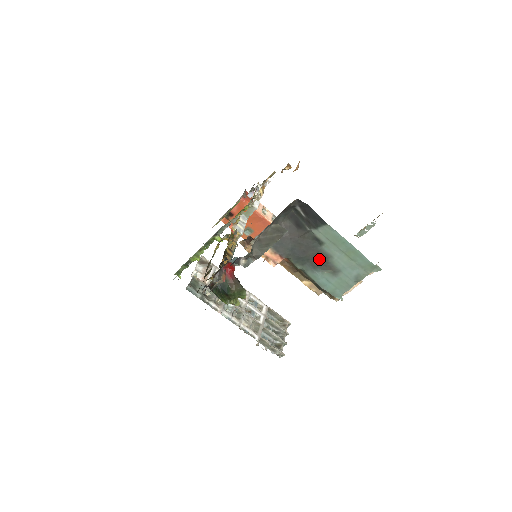
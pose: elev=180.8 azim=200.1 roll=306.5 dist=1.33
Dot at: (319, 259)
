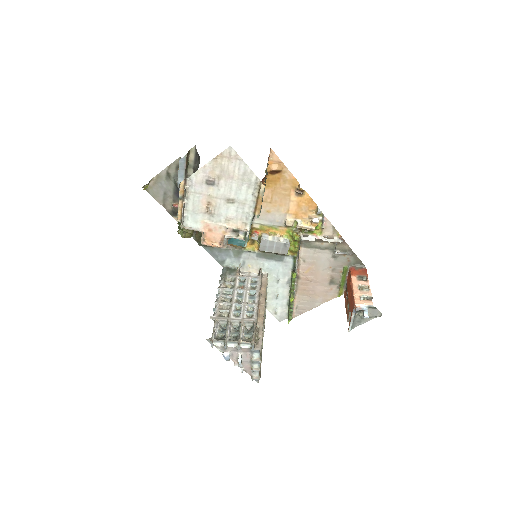
Dot at: occluded
